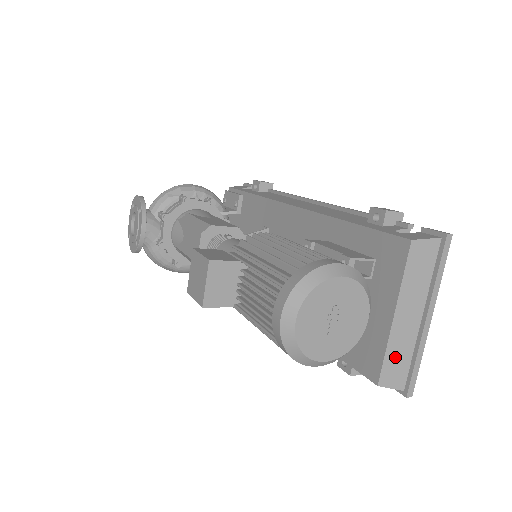
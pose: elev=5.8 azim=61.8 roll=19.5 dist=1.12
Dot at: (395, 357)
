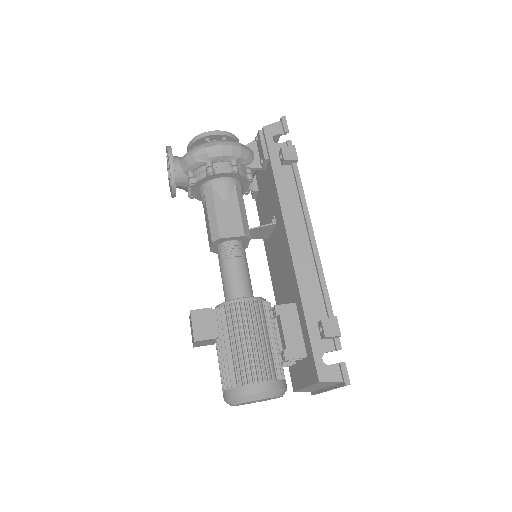
Dot at: (306, 390)
